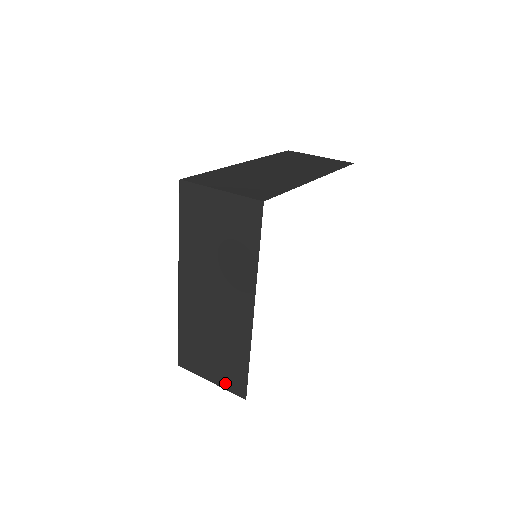
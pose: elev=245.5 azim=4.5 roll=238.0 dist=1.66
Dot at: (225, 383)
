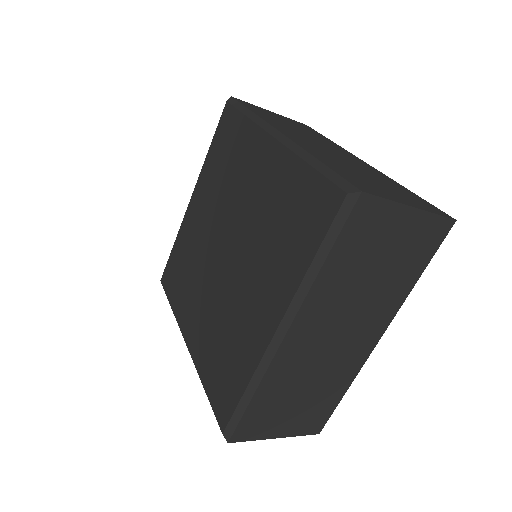
Dot at: (299, 430)
